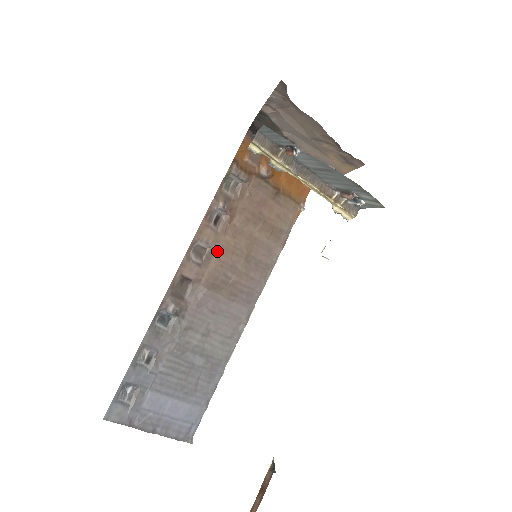
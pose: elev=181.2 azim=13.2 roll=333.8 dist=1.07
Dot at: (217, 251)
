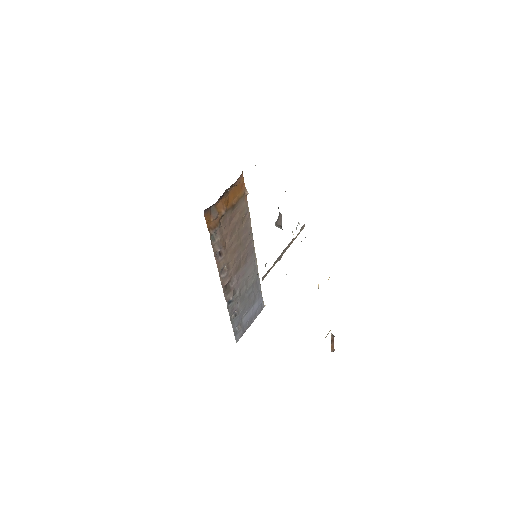
Dot at: (229, 261)
